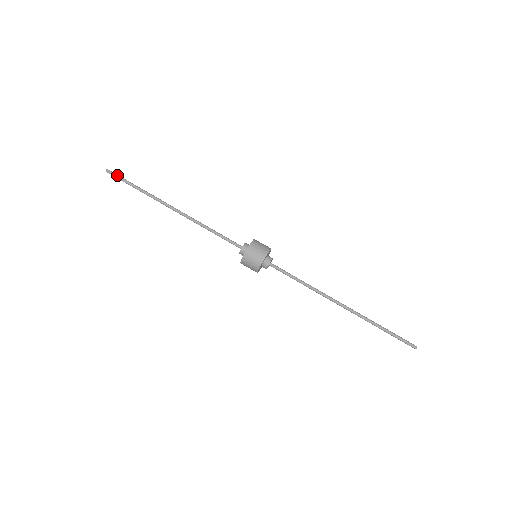
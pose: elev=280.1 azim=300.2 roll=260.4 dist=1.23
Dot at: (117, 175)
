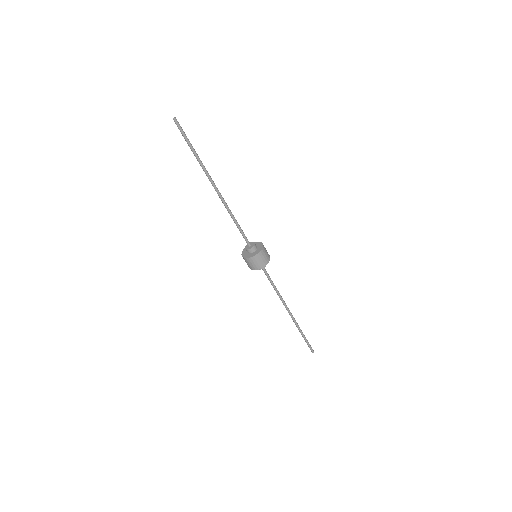
Dot at: (181, 130)
